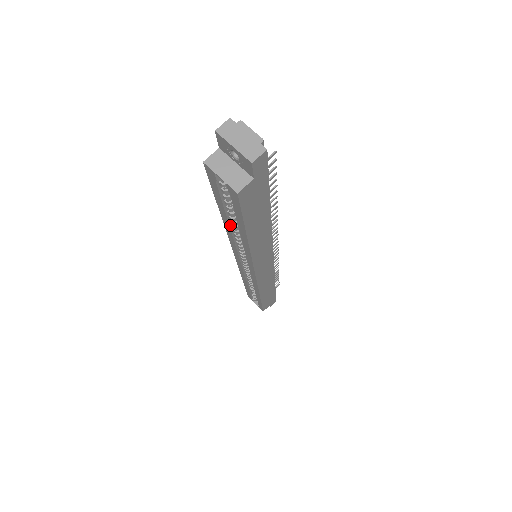
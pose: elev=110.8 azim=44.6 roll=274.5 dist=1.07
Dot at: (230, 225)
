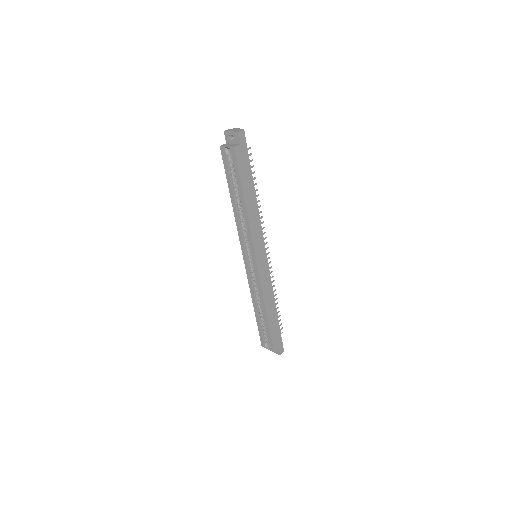
Dot at: (236, 204)
